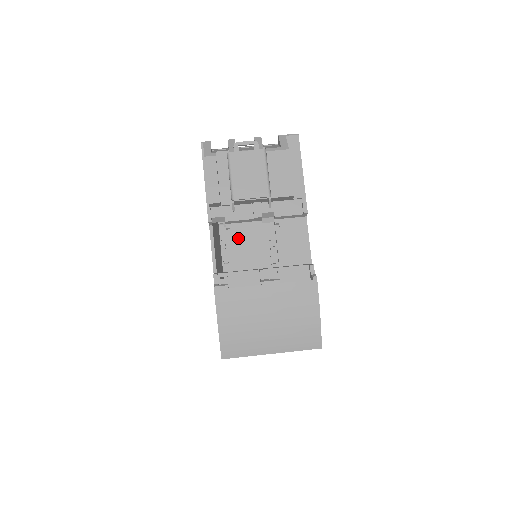
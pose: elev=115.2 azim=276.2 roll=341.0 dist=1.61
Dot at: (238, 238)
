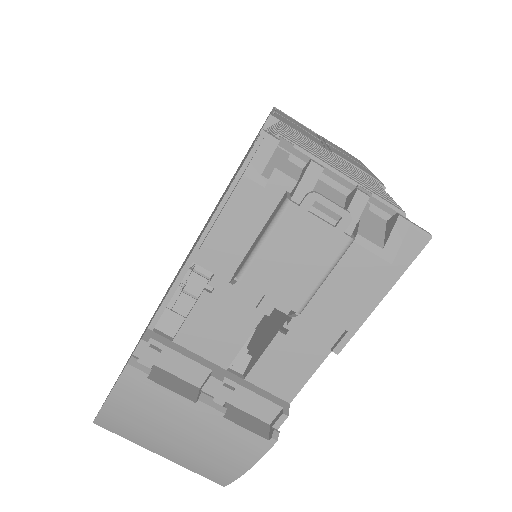
Dot at: (215, 309)
